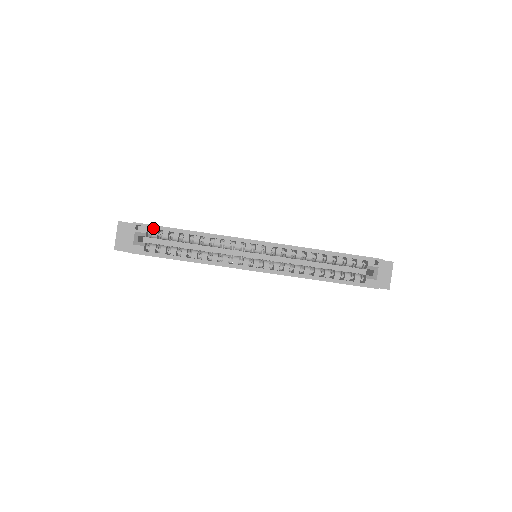
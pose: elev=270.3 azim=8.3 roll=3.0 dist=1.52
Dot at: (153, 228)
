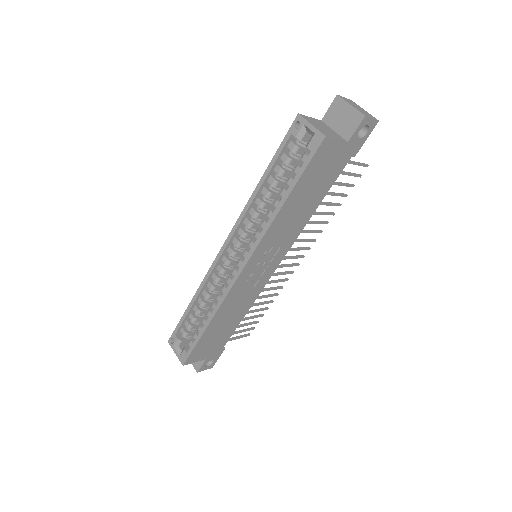
Dot at: (177, 330)
